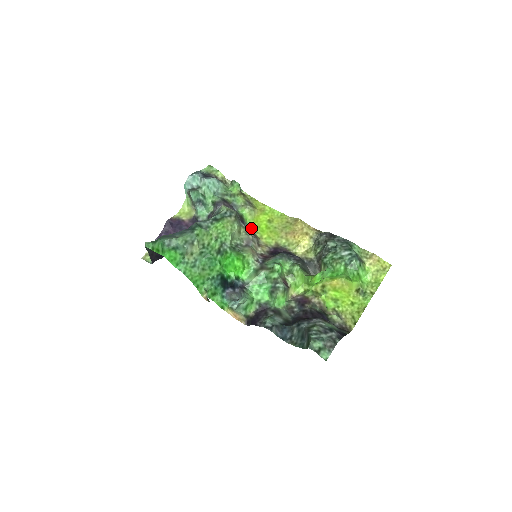
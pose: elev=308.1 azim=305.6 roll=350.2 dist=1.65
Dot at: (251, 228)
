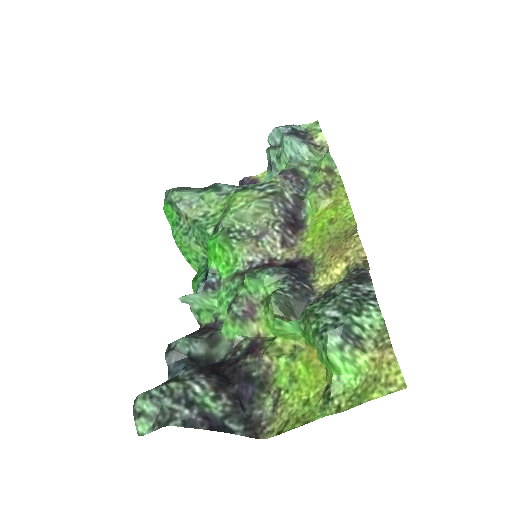
Dot at: (307, 221)
